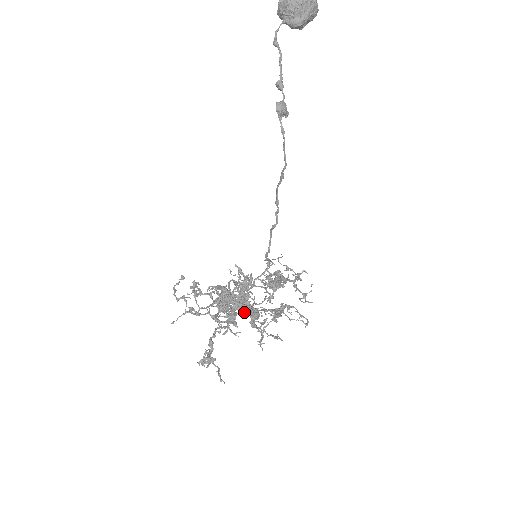
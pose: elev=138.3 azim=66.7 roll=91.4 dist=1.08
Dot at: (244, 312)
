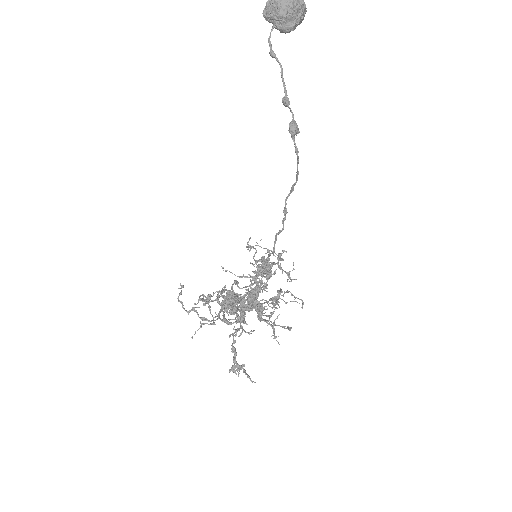
Dot at: occluded
